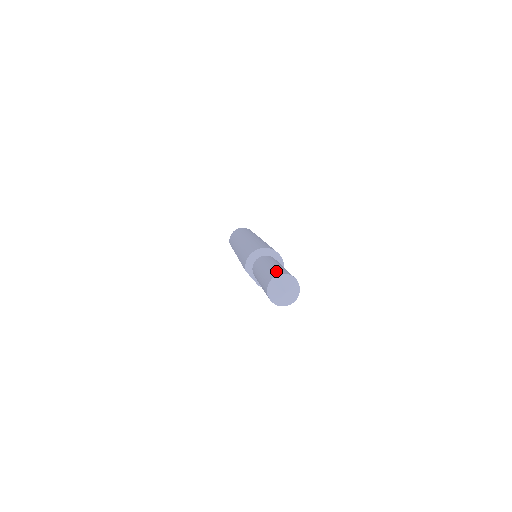
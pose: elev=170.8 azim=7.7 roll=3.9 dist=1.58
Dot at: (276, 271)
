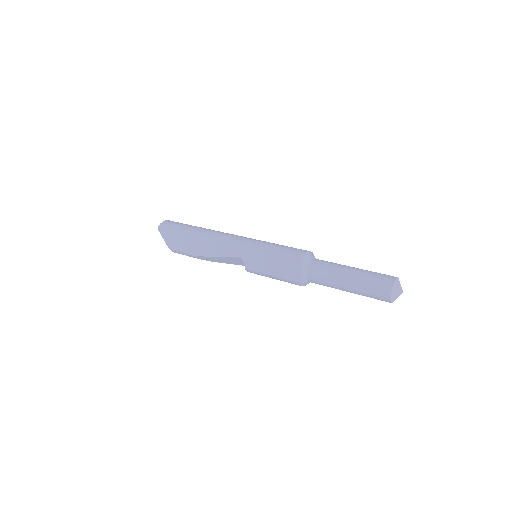
Dot at: occluded
